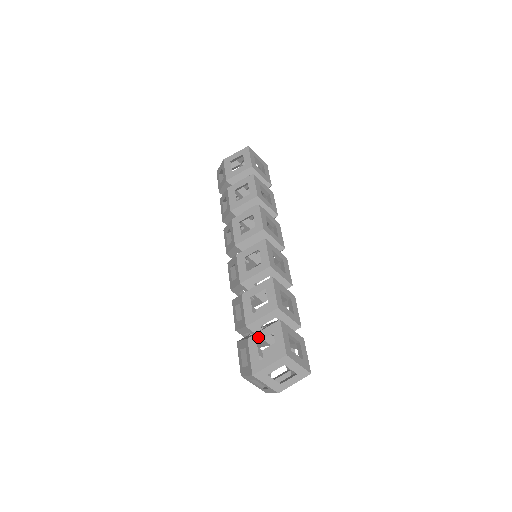
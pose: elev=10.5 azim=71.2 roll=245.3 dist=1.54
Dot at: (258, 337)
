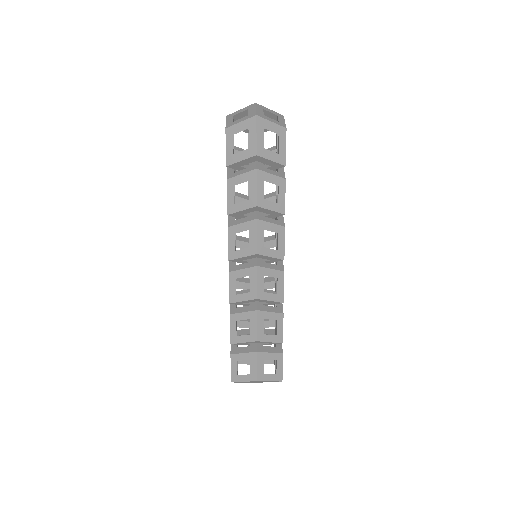
Dot at: (238, 357)
